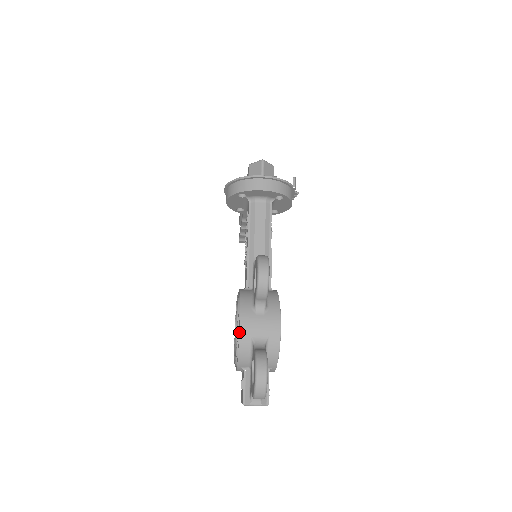
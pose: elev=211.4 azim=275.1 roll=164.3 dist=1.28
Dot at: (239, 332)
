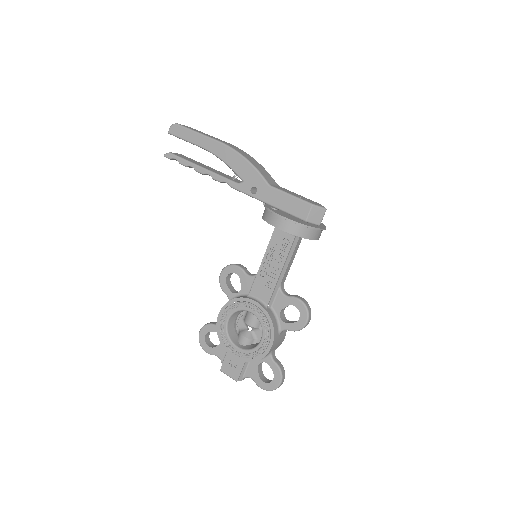
Dot at: (269, 351)
